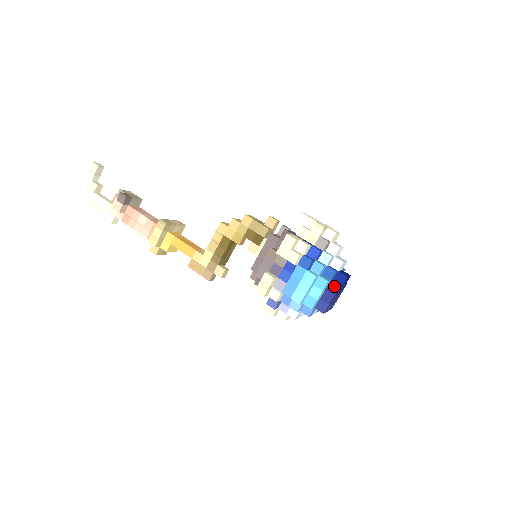
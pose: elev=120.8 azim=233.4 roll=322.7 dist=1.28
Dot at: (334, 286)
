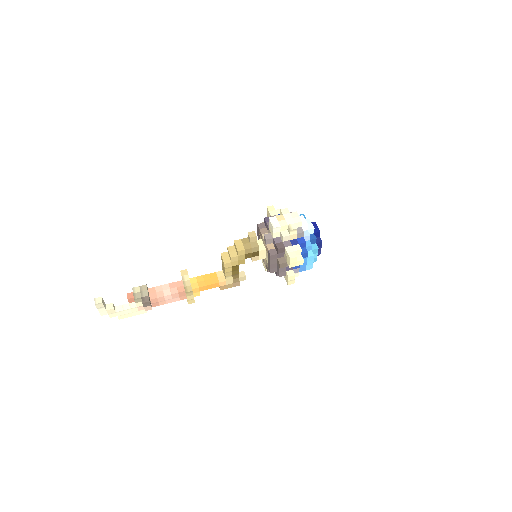
Dot at: (319, 244)
